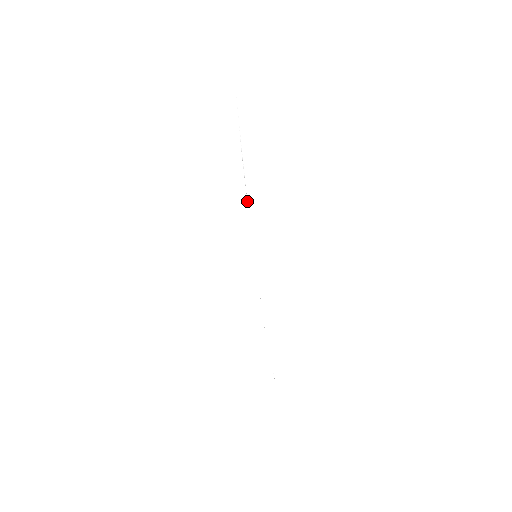
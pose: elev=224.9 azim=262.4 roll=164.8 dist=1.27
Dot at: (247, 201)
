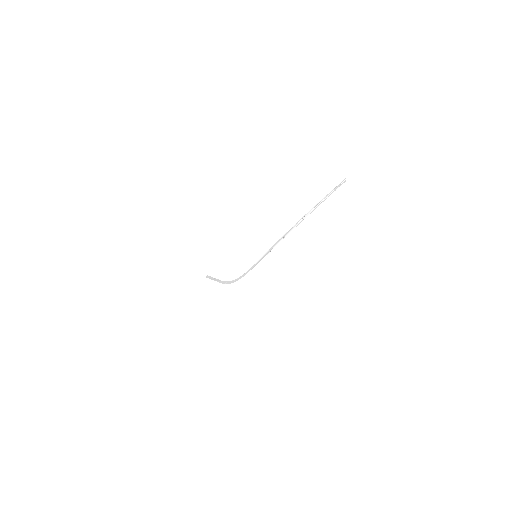
Dot at: occluded
